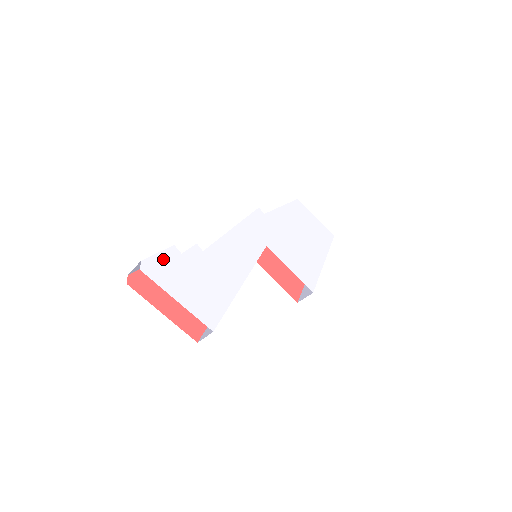
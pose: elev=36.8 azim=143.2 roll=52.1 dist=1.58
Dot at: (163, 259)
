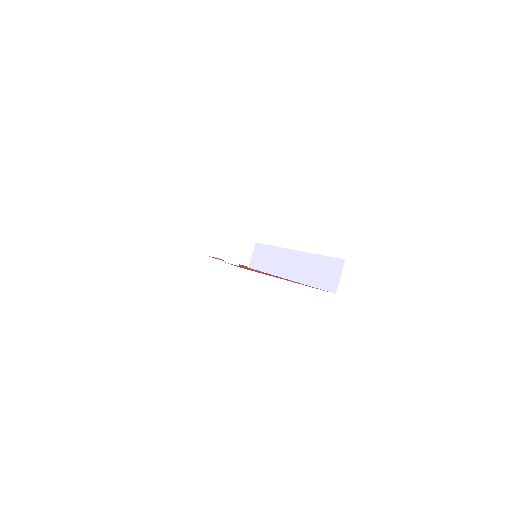
Dot at: occluded
